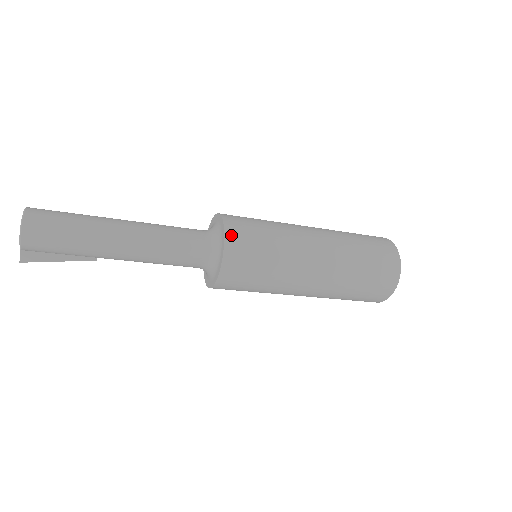
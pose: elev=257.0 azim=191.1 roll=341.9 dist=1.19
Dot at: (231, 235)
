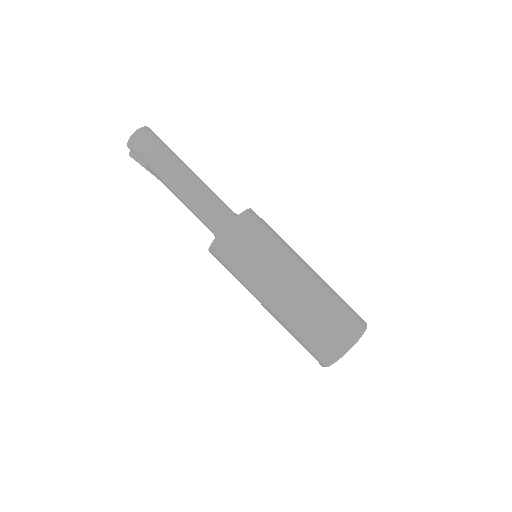
Dot at: (229, 231)
